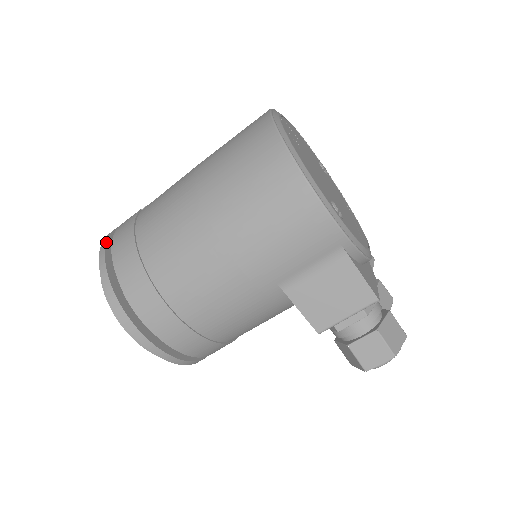
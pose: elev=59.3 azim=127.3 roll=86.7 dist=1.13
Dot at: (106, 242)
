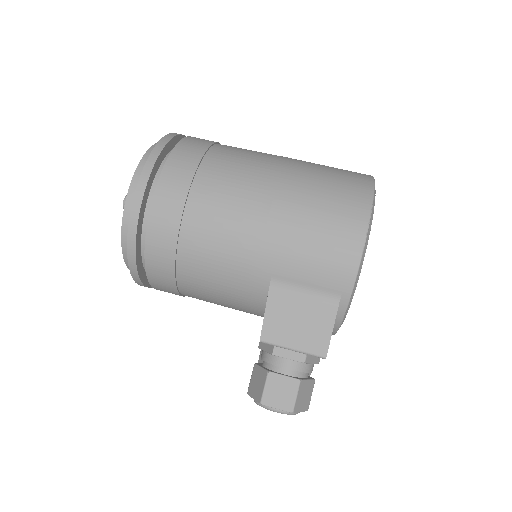
Dot at: (178, 134)
